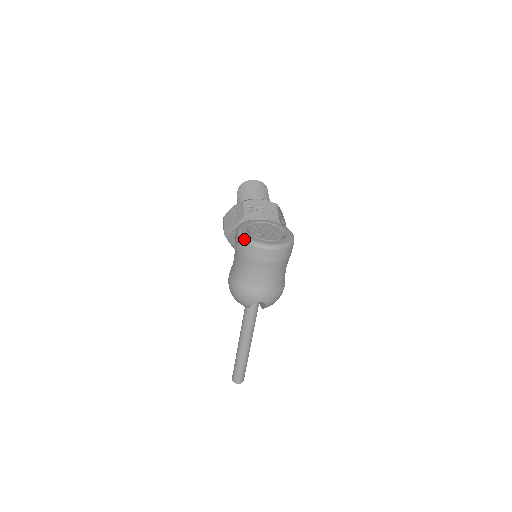
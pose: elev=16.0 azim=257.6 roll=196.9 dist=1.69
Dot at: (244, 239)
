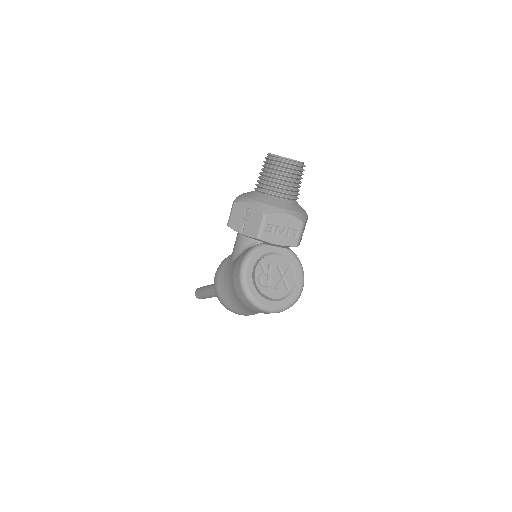
Dot at: (245, 292)
